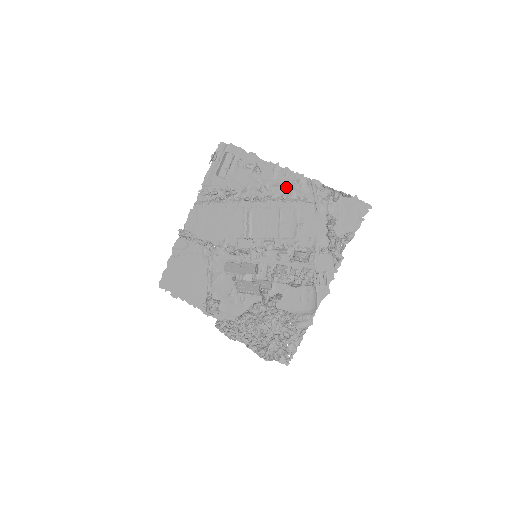
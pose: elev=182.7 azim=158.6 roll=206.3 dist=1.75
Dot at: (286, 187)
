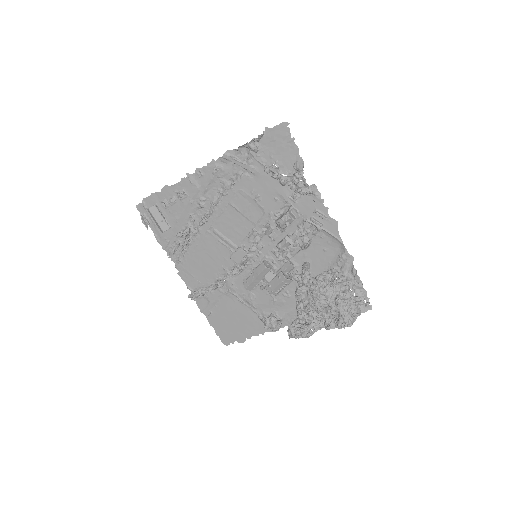
Dot at: (214, 183)
